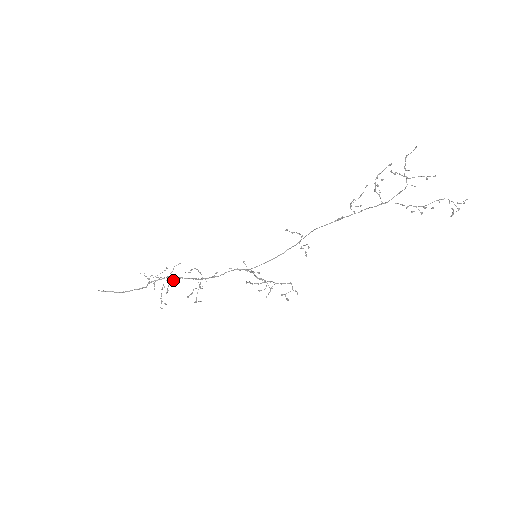
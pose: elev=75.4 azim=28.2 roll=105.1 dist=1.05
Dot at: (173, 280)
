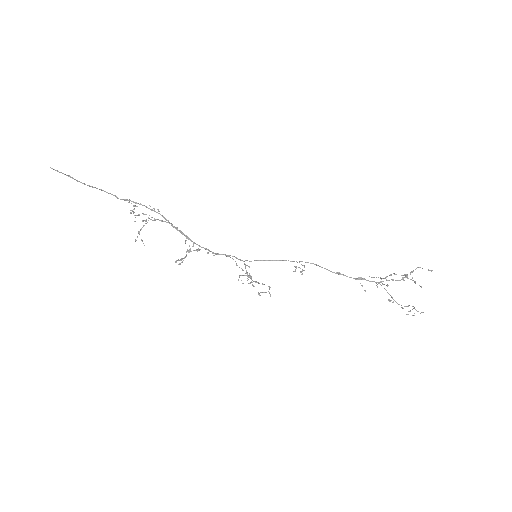
Dot at: (158, 219)
